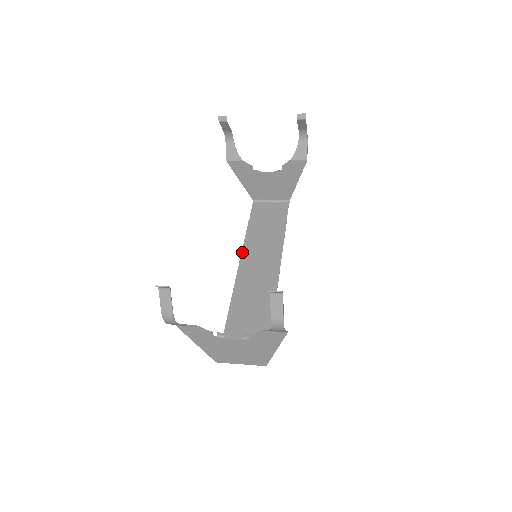
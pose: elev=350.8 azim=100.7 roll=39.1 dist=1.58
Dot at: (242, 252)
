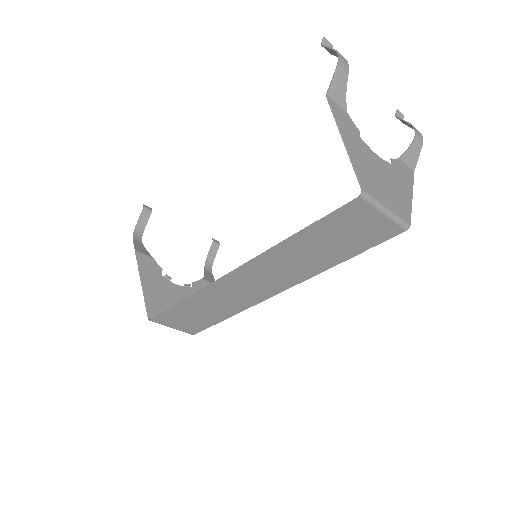
Dot at: (210, 284)
